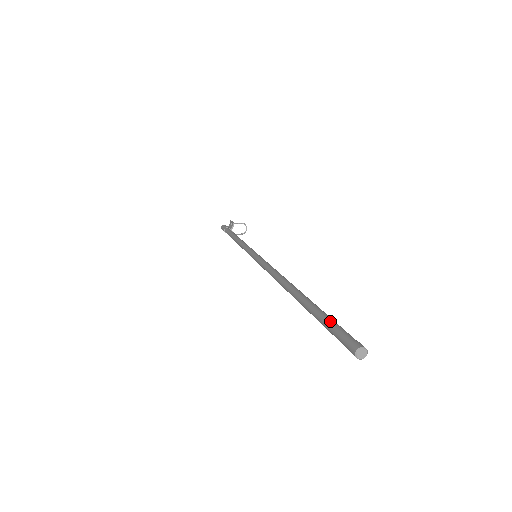
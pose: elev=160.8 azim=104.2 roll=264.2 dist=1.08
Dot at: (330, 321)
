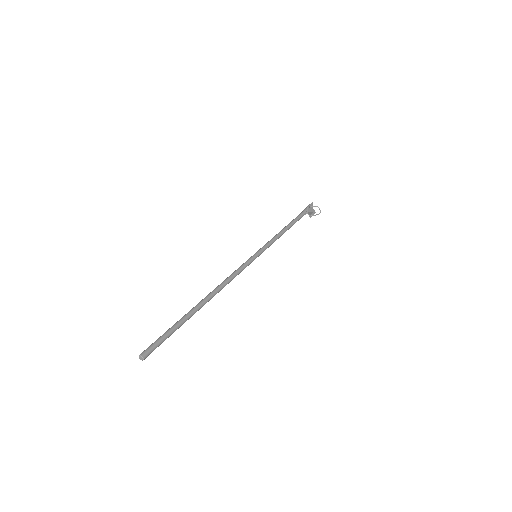
Dot at: (164, 333)
